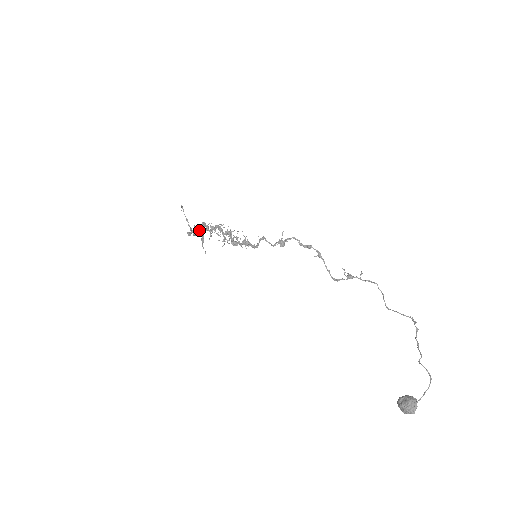
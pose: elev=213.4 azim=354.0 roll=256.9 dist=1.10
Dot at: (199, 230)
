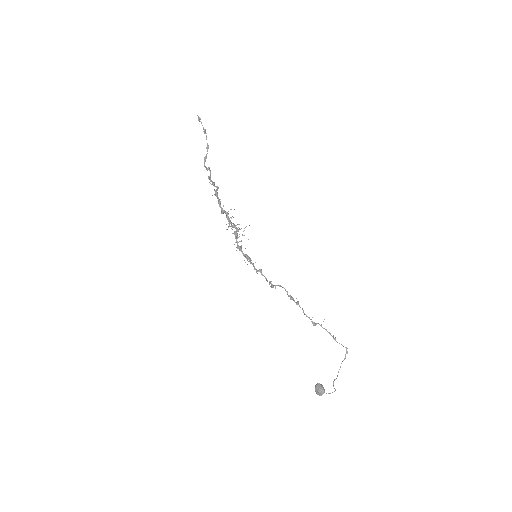
Dot at: (213, 185)
